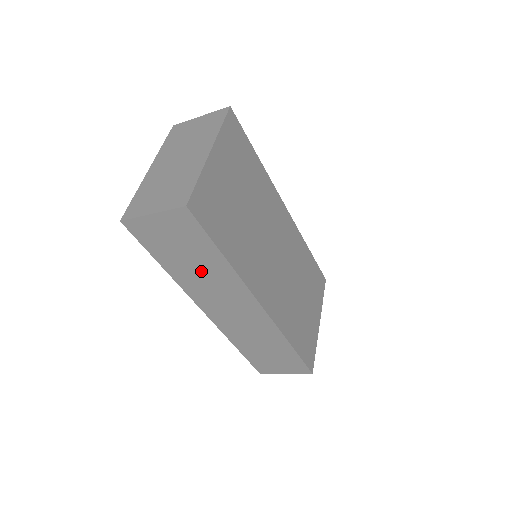
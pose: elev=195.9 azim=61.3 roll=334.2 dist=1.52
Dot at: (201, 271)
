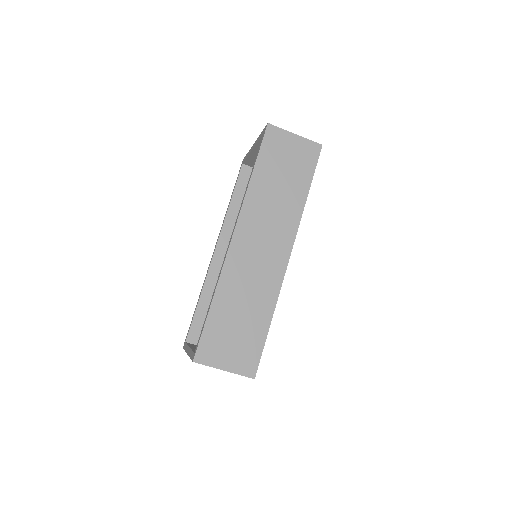
Dot at: (278, 195)
